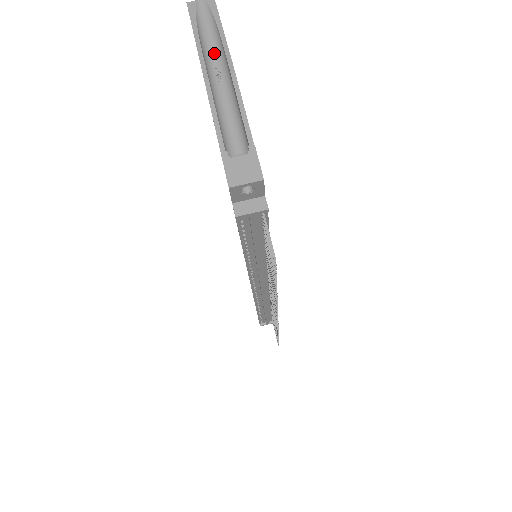
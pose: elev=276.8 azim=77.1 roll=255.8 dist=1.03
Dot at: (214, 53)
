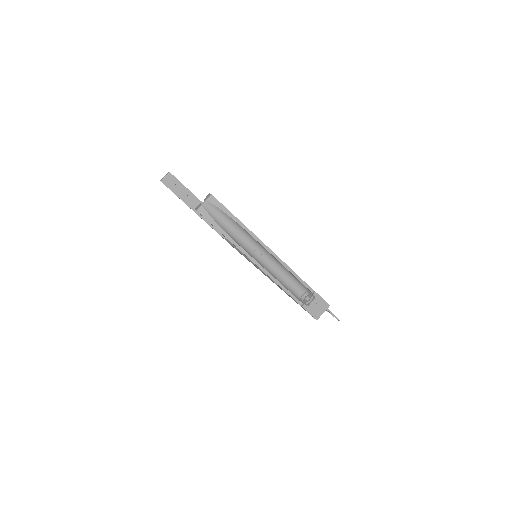
Dot at: (244, 239)
